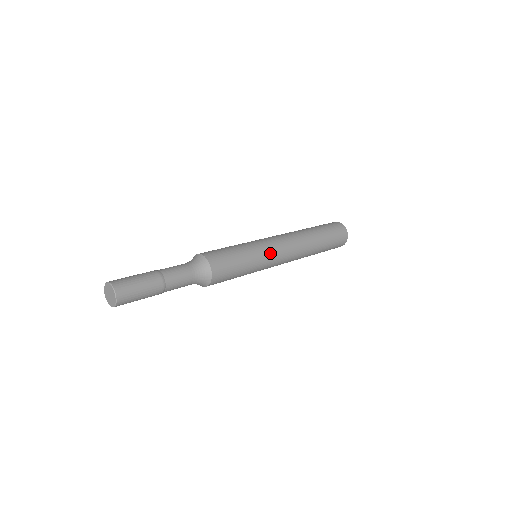
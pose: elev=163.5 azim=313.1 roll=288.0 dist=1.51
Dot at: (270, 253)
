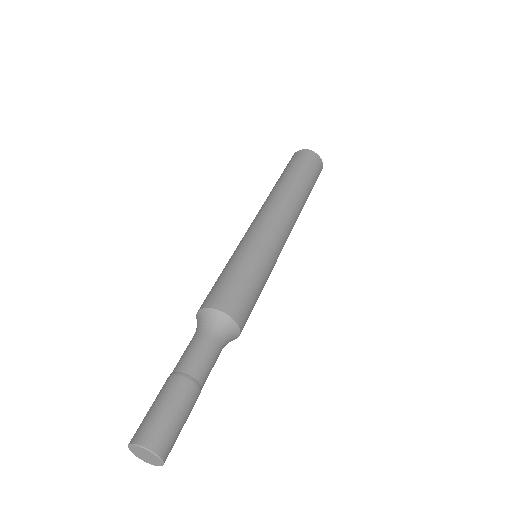
Dot at: (273, 245)
